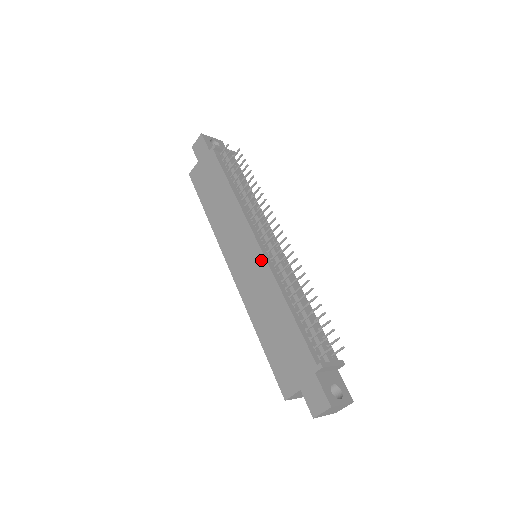
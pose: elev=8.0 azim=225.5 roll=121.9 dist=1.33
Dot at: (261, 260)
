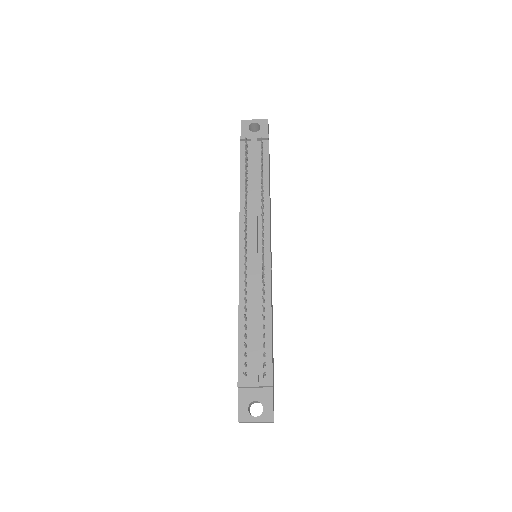
Dot at: (239, 268)
